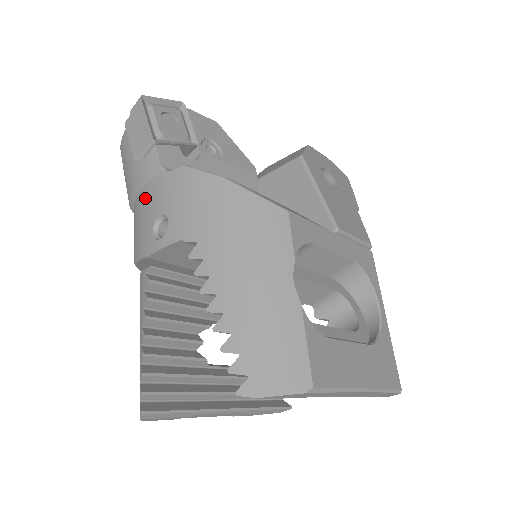
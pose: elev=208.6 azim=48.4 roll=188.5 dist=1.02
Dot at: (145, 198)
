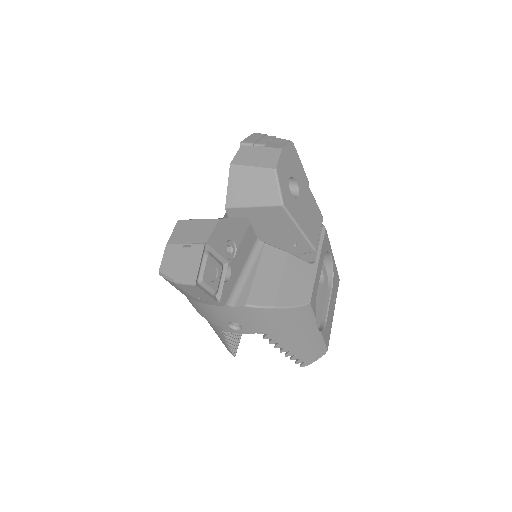
Dot at: (210, 309)
